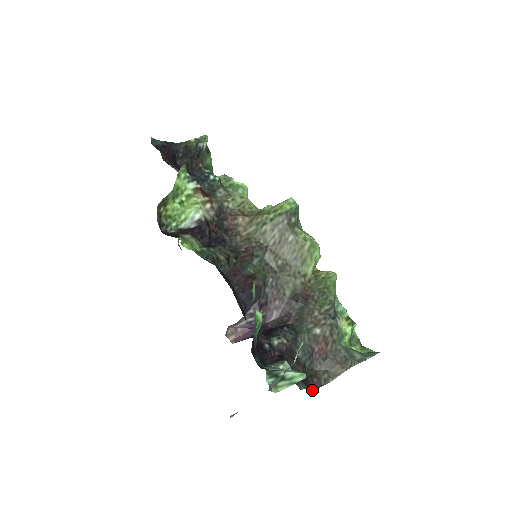
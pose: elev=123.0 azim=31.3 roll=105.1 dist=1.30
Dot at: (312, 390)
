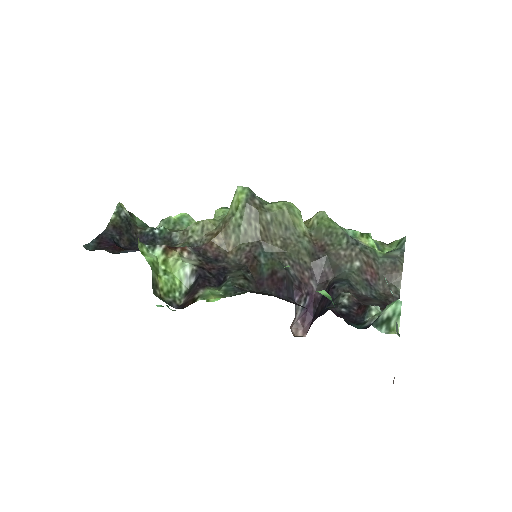
Dot at: occluded
